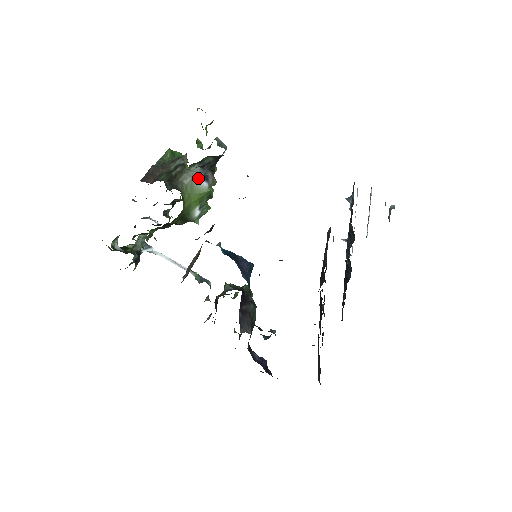
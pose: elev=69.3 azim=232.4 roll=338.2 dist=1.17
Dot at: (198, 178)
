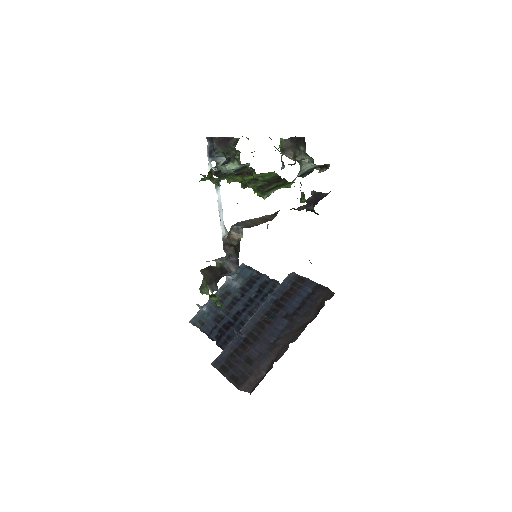
Dot at: (299, 174)
